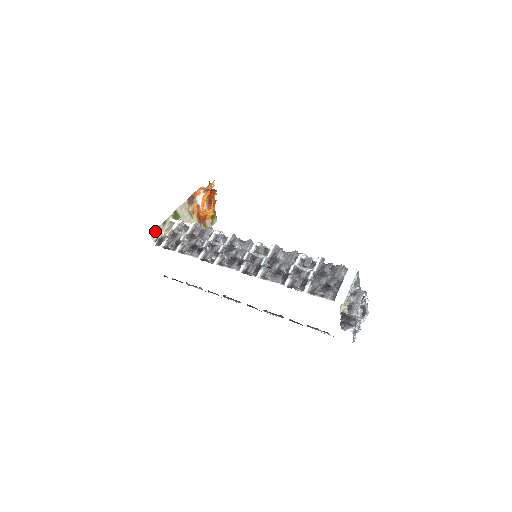
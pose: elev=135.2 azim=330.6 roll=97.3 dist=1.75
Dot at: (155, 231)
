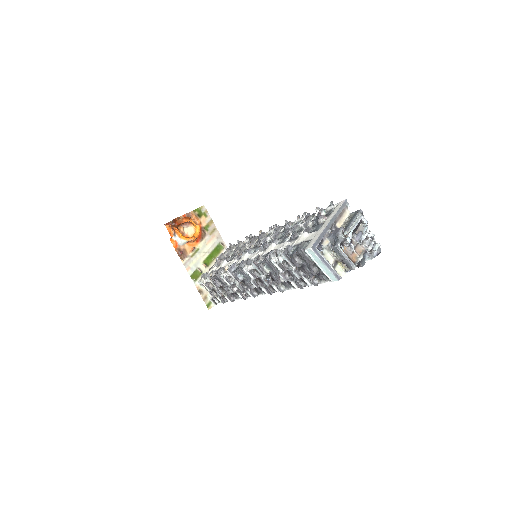
Dot at: (207, 303)
